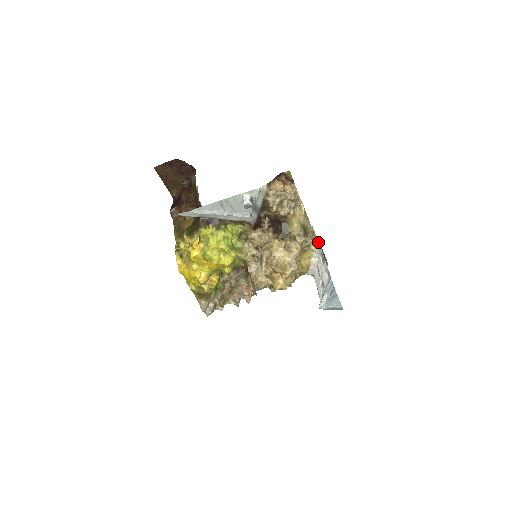
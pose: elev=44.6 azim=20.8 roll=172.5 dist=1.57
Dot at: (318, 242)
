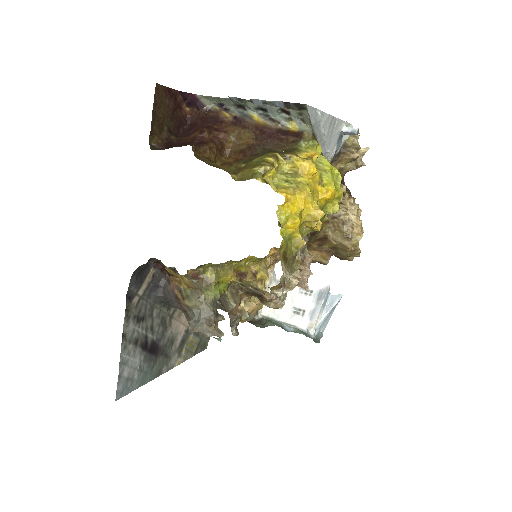
Dot at: (273, 268)
